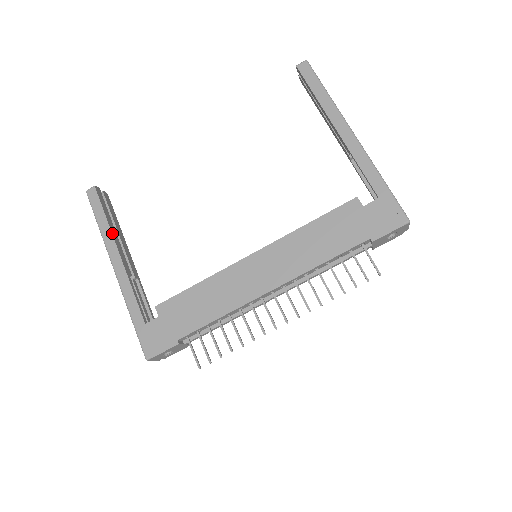
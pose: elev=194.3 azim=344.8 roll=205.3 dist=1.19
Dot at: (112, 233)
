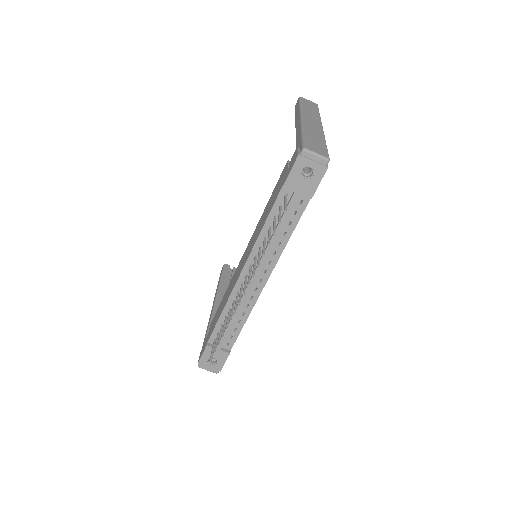
Dot at: (218, 288)
